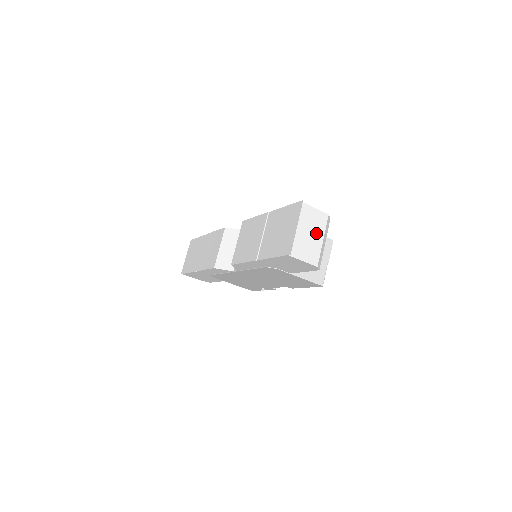
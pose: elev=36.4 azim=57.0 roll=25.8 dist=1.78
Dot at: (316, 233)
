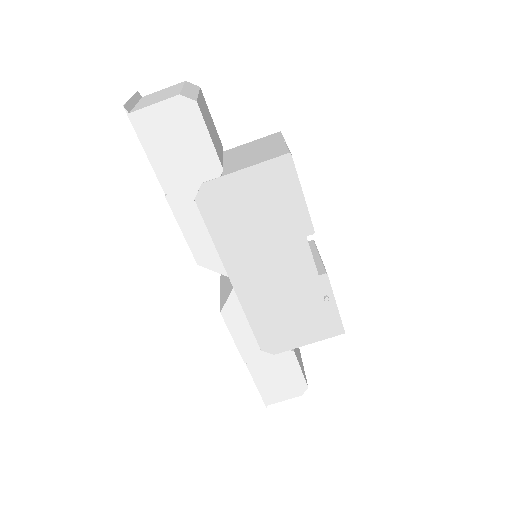
Dot at: (170, 91)
